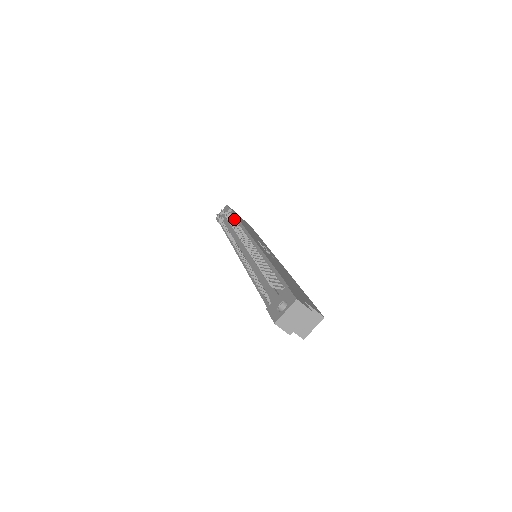
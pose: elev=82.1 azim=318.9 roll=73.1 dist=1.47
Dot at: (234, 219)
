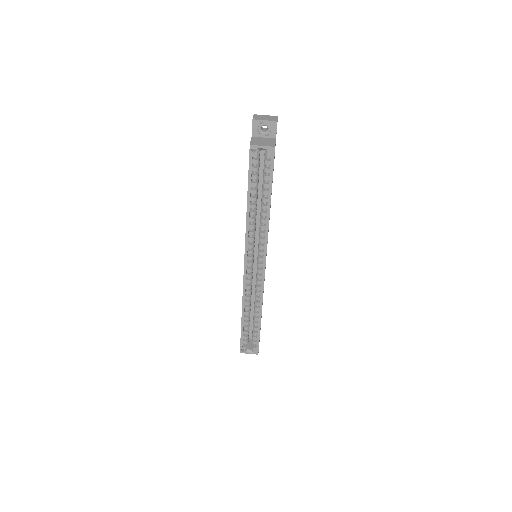
Dot at: occluded
